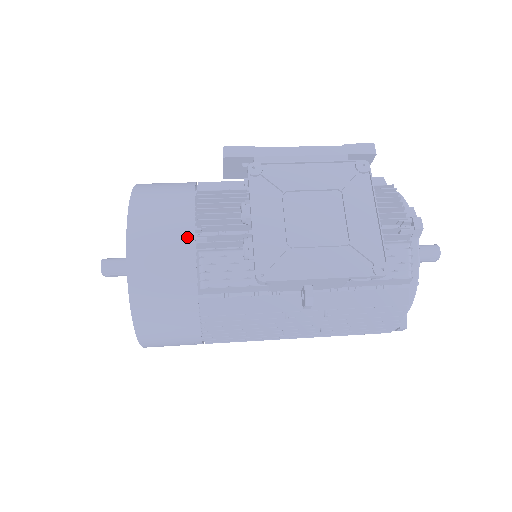
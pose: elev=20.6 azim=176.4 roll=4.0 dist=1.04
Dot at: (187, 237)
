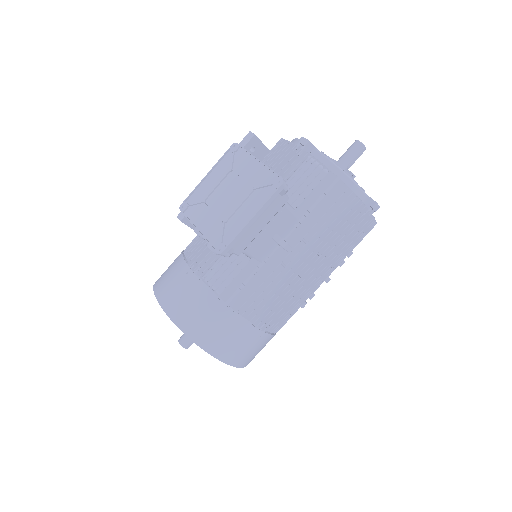
Dot at: (189, 276)
